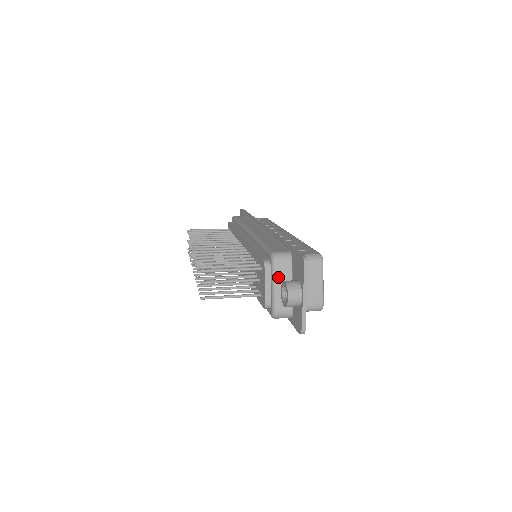
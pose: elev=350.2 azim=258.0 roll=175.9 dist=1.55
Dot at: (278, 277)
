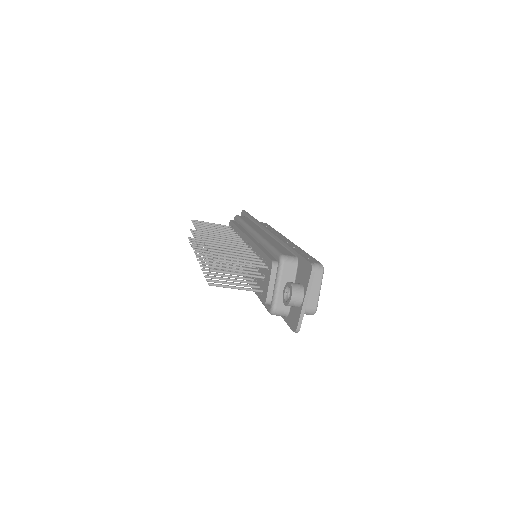
Dot at: (283, 278)
